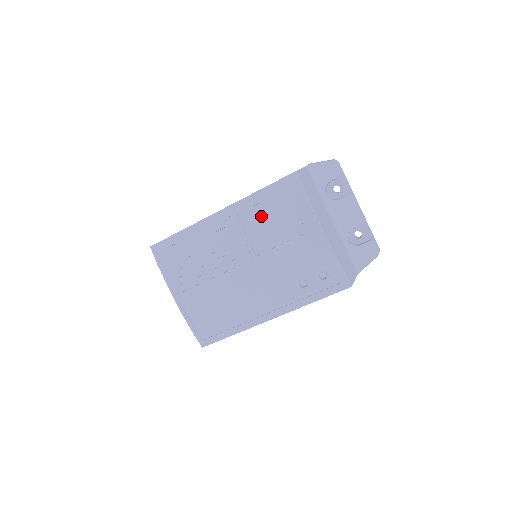
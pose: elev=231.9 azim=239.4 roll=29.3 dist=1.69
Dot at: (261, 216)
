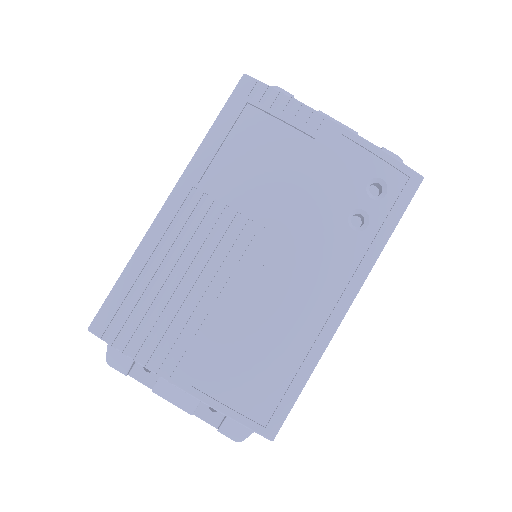
Dot at: (235, 162)
